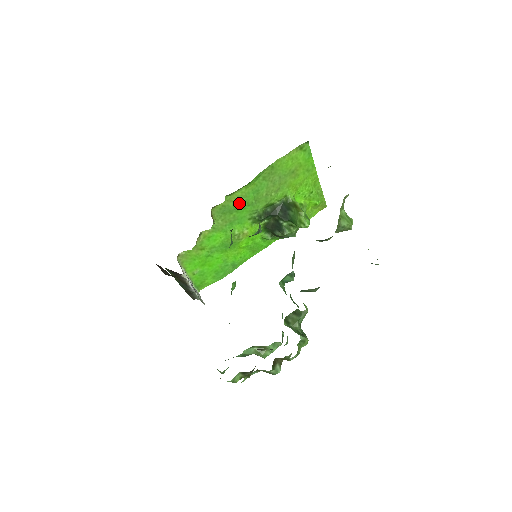
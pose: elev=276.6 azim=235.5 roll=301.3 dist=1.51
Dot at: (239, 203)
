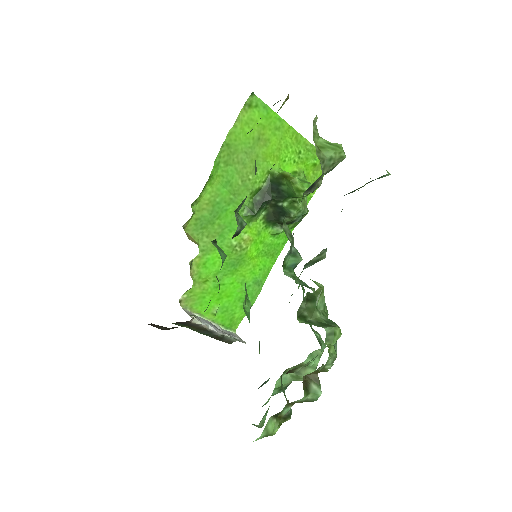
Dot at: (214, 207)
